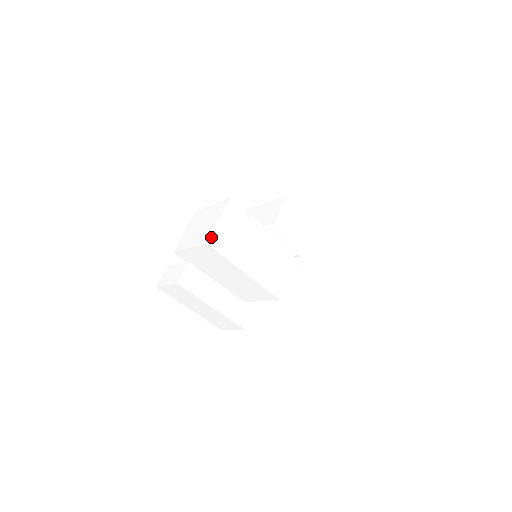
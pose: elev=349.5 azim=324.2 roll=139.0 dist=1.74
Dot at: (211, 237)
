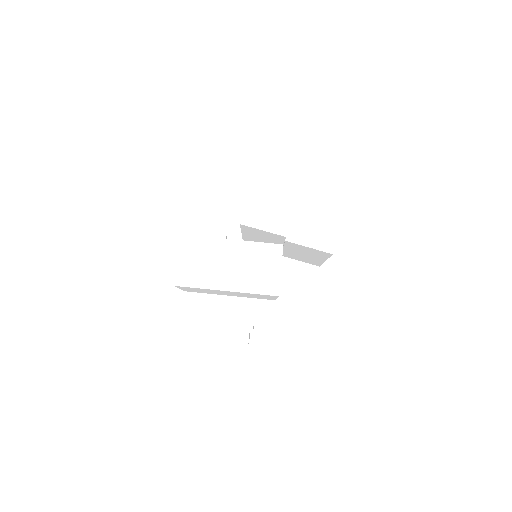
Dot at: (175, 278)
